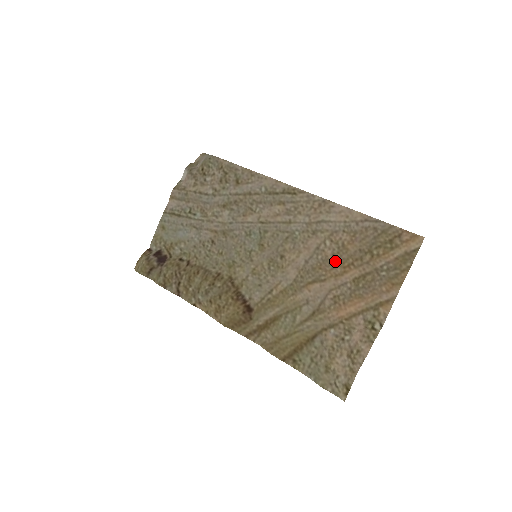
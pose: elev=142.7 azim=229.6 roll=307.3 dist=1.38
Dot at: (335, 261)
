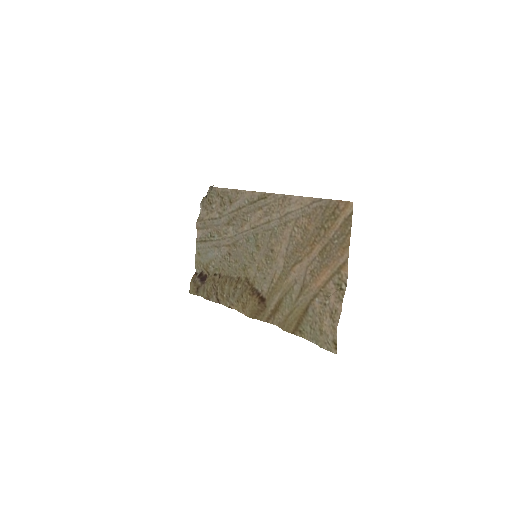
Dot at: (304, 242)
